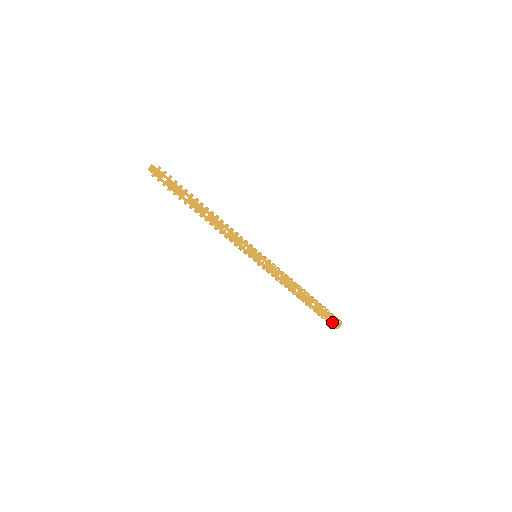
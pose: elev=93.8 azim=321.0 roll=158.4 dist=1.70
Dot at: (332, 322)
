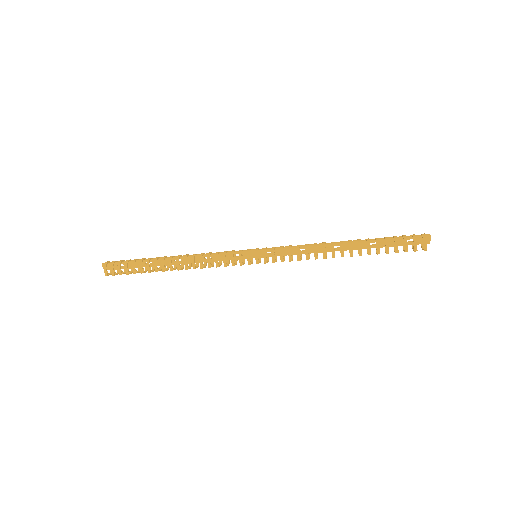
Dot at: occluded
